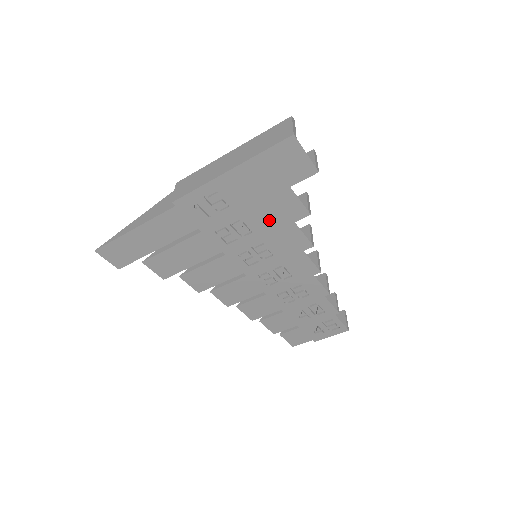
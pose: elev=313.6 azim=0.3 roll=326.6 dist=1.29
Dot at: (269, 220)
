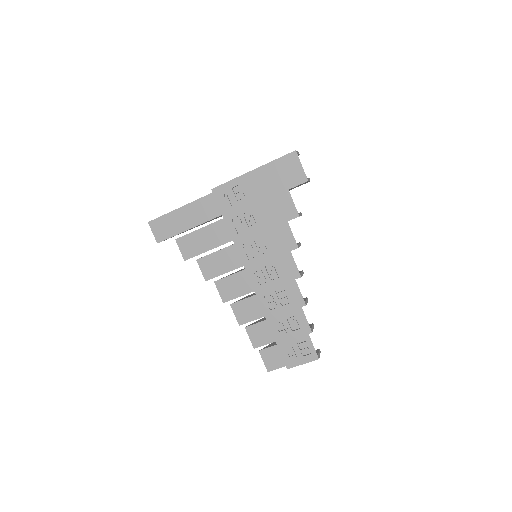
Dot at: (271, 216)
